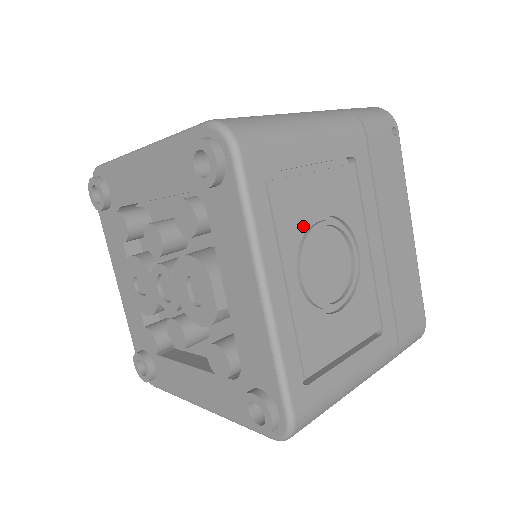
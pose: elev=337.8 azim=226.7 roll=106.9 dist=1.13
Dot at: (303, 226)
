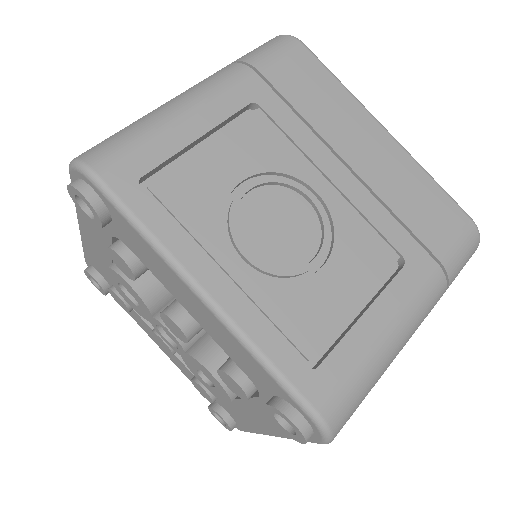
Dot at: occluded
